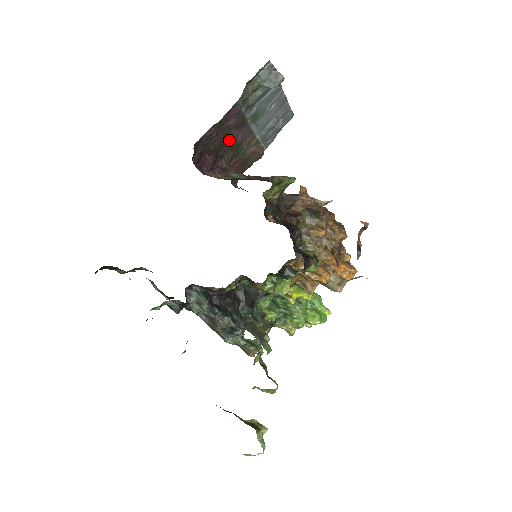
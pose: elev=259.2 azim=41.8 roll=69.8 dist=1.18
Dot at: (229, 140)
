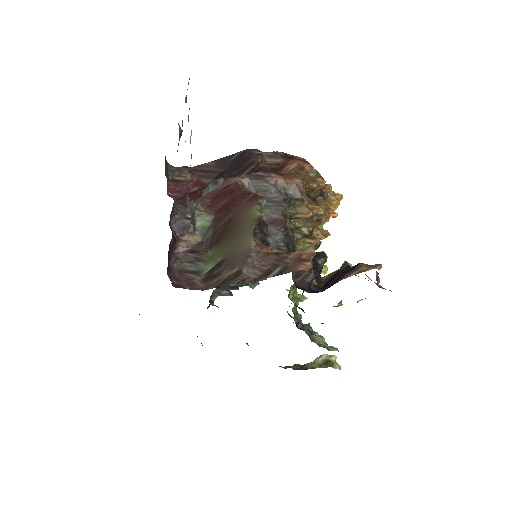
Dot at: occluded
